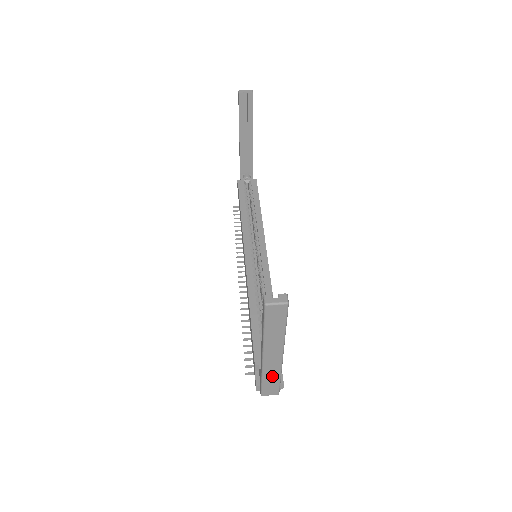
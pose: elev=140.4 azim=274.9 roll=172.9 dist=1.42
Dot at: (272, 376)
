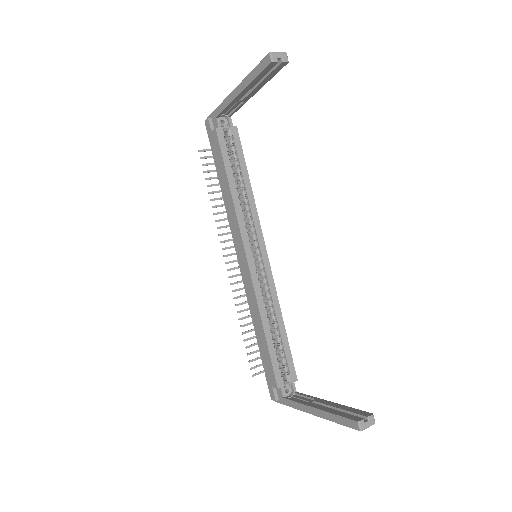
Dot at: occluded
